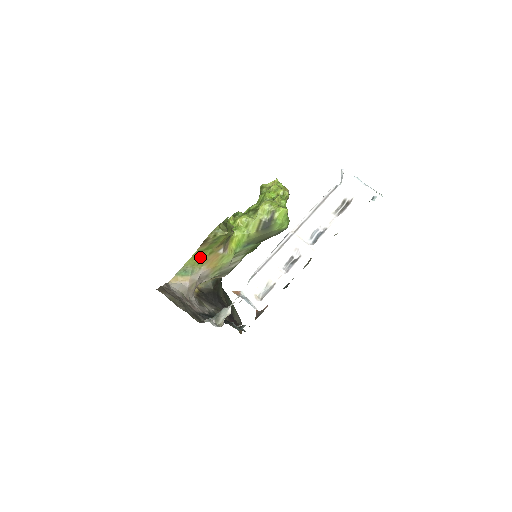
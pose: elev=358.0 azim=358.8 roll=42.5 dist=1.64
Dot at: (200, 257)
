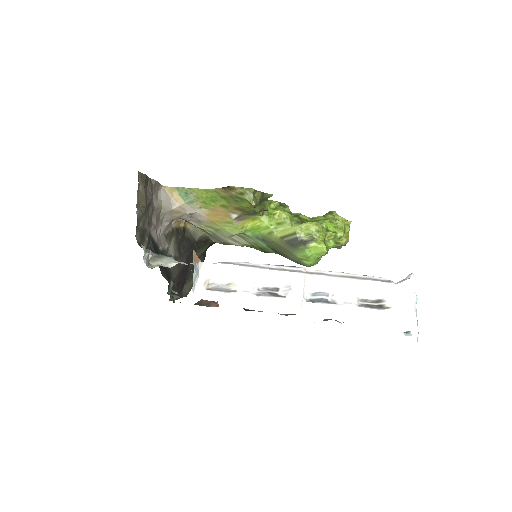
Dot at: (211, 198)
